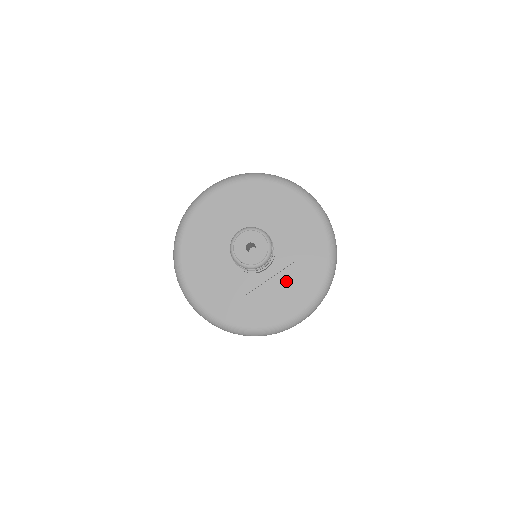
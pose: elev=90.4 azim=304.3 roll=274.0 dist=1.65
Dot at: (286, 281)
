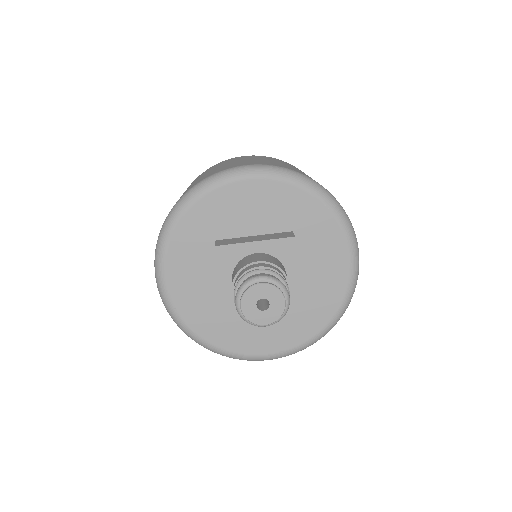
Dot at: occluded
